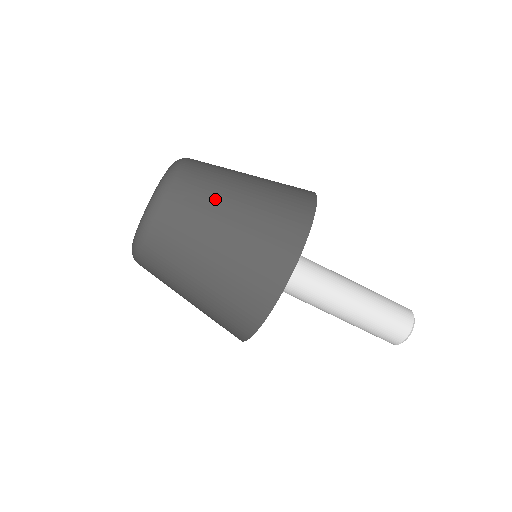
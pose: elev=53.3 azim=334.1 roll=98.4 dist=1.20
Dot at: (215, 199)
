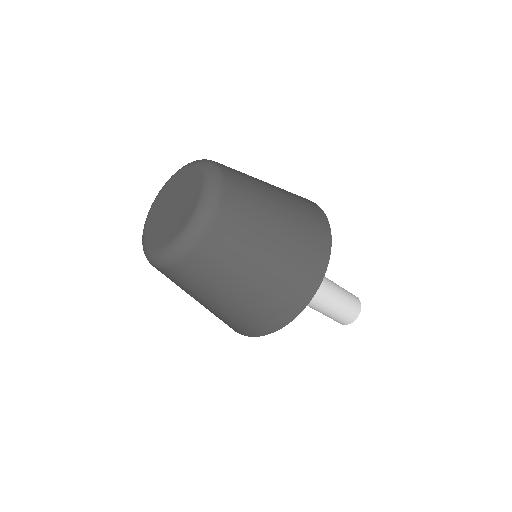
Dot at: (261, 199)
